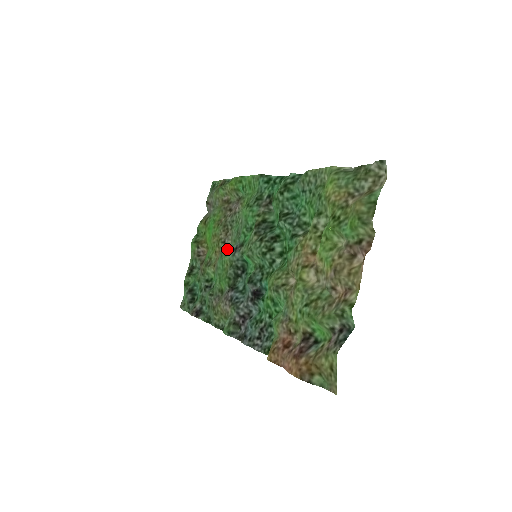
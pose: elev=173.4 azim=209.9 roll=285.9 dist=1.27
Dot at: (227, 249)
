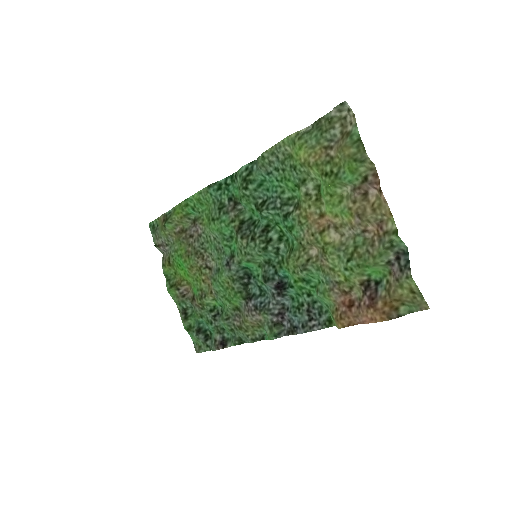
Dot at: (216, 270)
